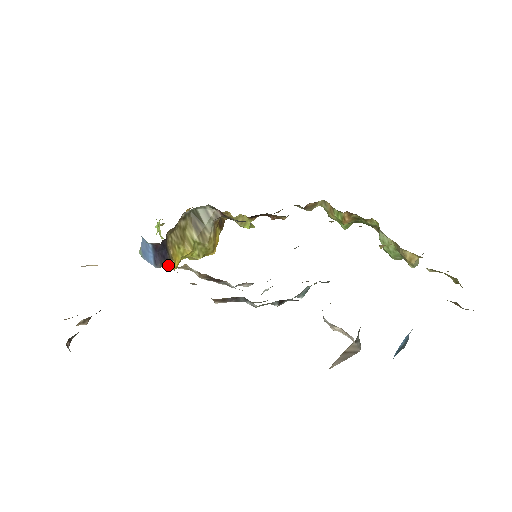
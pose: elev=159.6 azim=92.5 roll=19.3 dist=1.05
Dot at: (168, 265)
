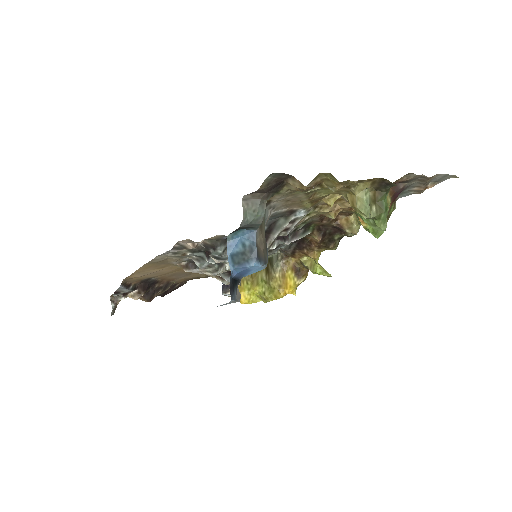
Dot at: occluded
